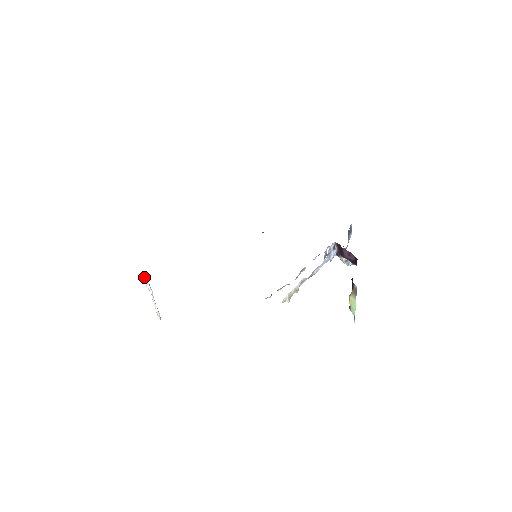
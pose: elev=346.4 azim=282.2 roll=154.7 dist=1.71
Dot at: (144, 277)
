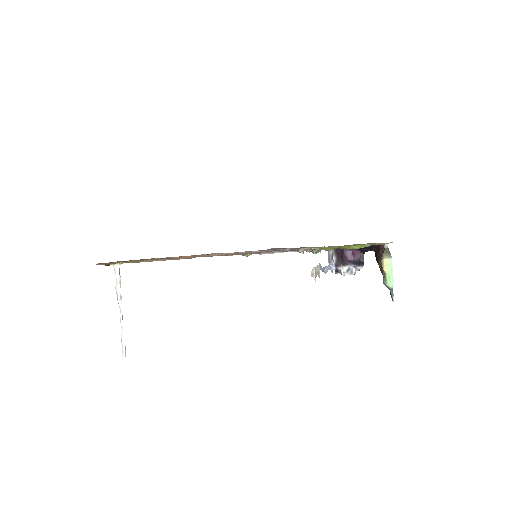
Dot at: occluded
